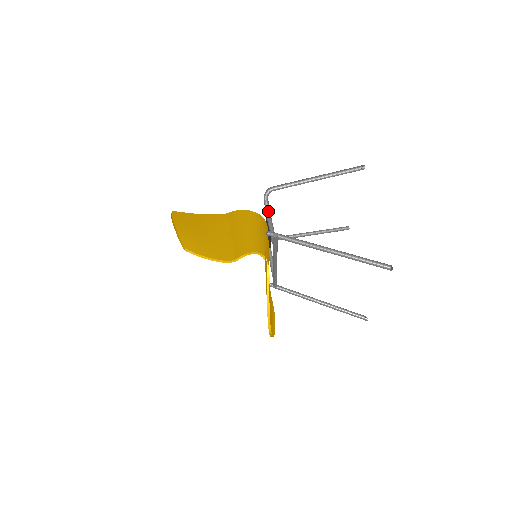
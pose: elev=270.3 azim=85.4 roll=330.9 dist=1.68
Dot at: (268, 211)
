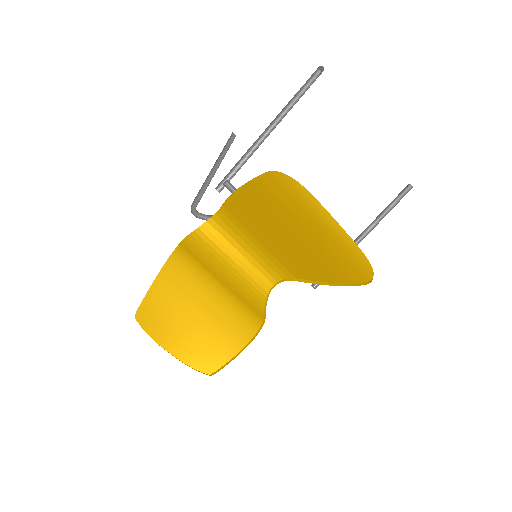
Dot at: occluded
